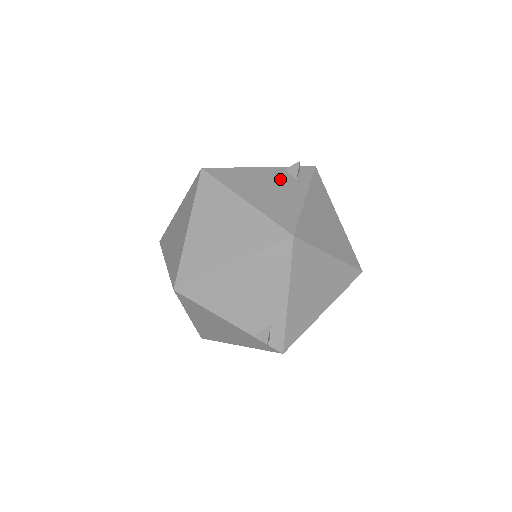
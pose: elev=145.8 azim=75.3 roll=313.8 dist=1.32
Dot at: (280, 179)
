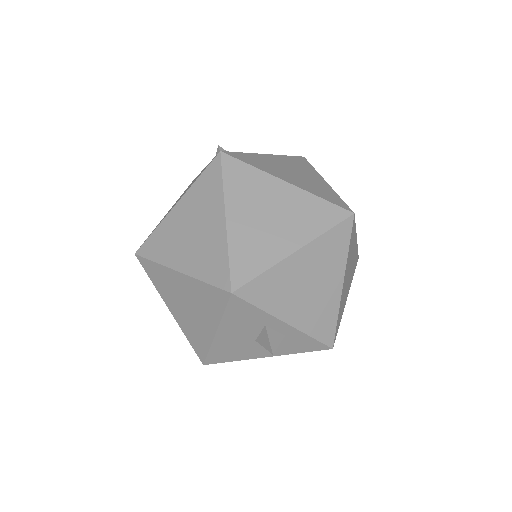
Dot at: occluded
